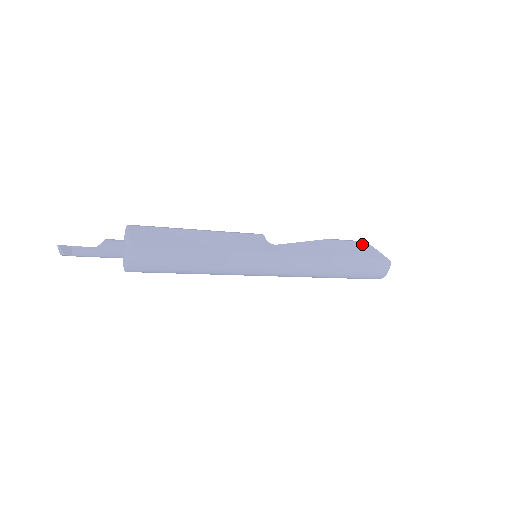
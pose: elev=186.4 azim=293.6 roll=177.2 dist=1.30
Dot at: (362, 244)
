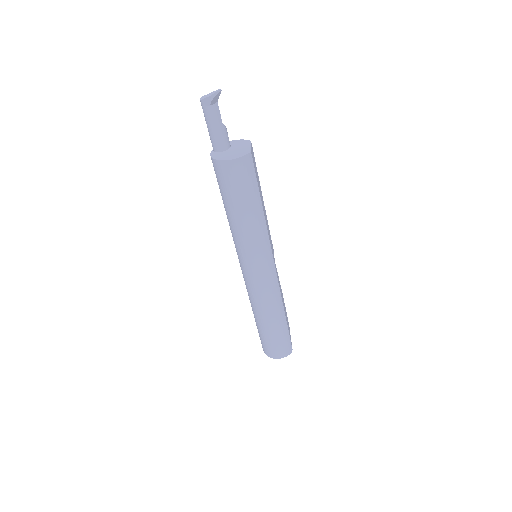
Dot at: occluded
